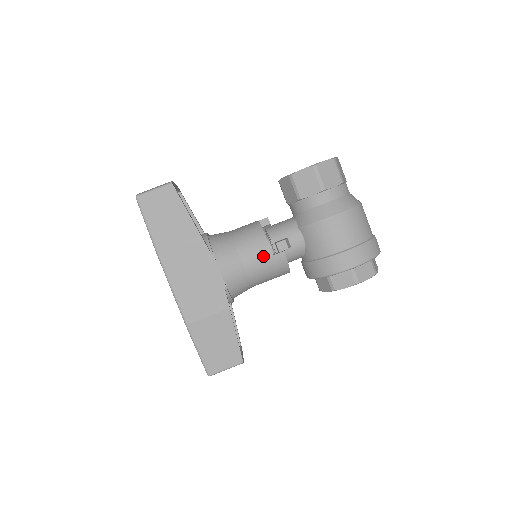
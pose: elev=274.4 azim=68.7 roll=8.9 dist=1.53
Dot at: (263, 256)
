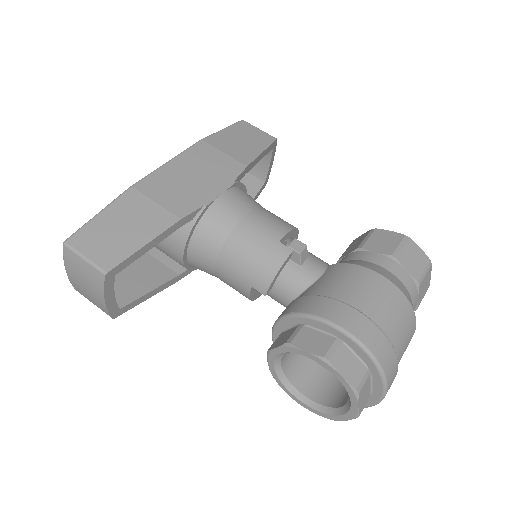
Dot at: (270, 232)
